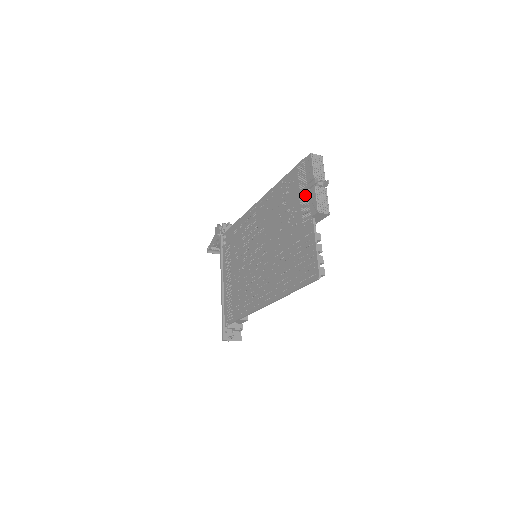
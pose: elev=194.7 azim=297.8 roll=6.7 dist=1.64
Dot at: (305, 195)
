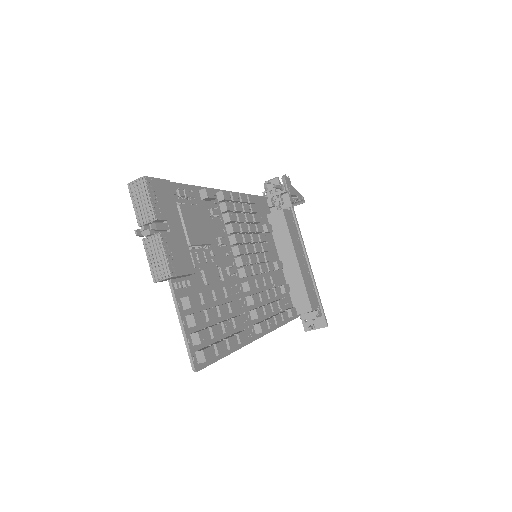
Dot at: occluded
